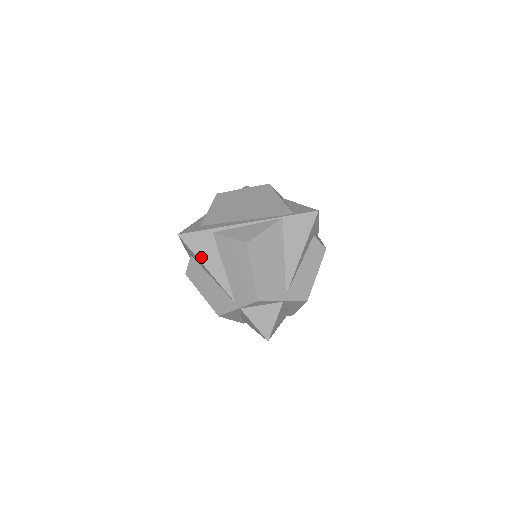
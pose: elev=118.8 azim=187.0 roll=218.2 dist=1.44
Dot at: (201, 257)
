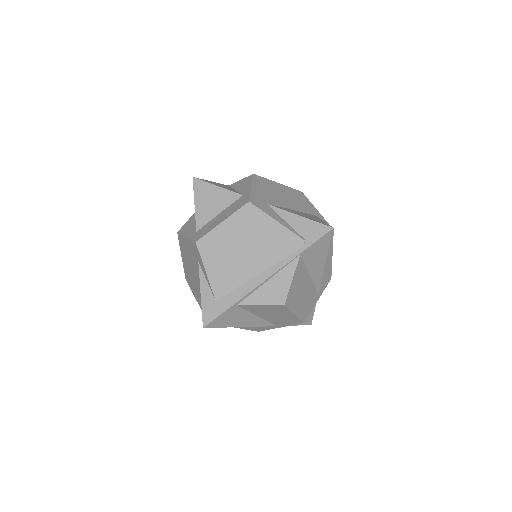
Dot at: (234, 325)
